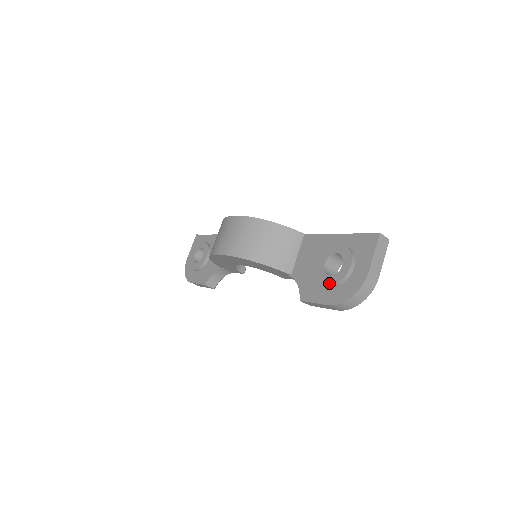
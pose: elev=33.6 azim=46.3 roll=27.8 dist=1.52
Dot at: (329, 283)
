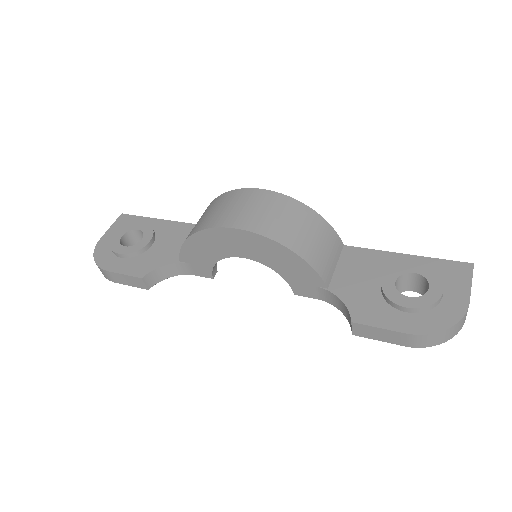
Dot at: (411, 305)
